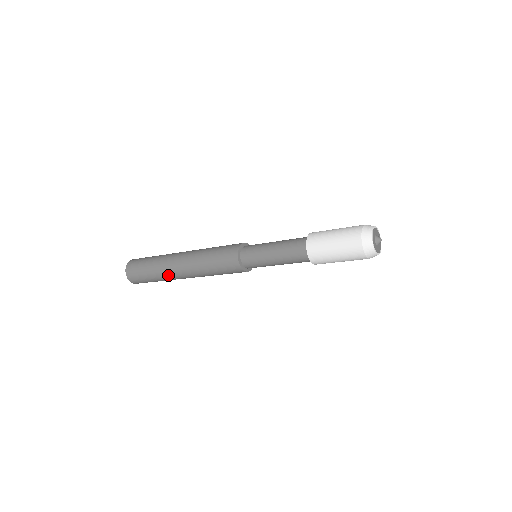
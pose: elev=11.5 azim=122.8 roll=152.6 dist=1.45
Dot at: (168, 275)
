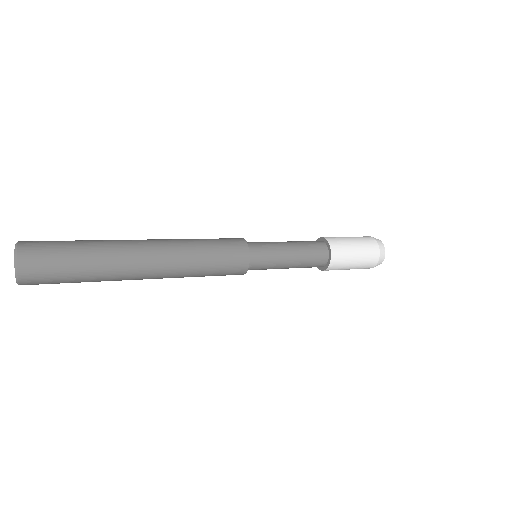
Dot at: (120, 258)
